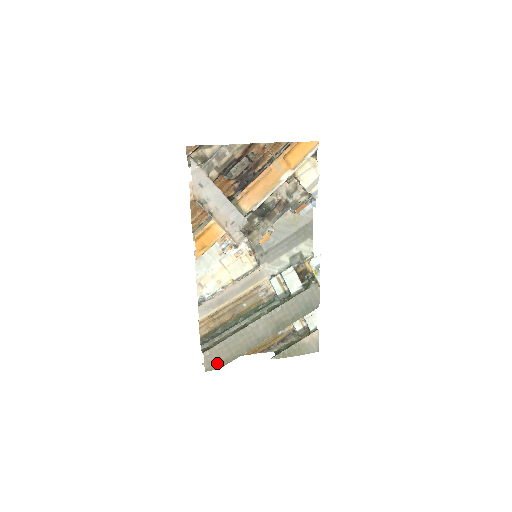
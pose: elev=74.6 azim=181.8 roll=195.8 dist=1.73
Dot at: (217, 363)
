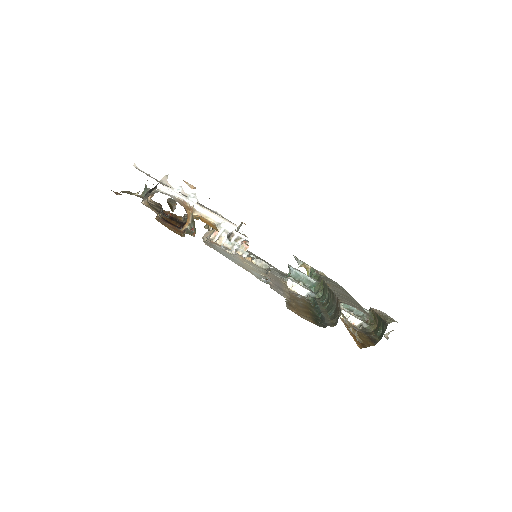
Dot at: occluded
